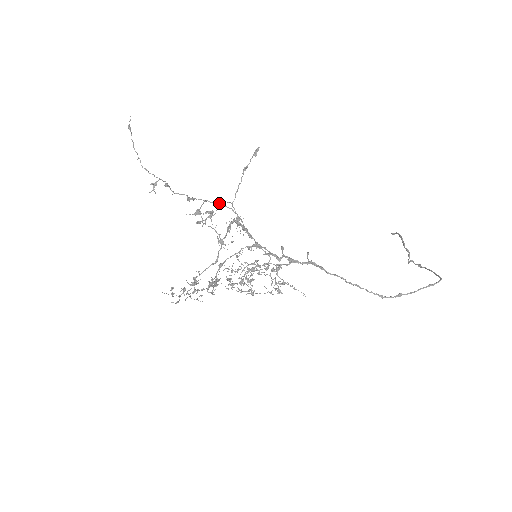
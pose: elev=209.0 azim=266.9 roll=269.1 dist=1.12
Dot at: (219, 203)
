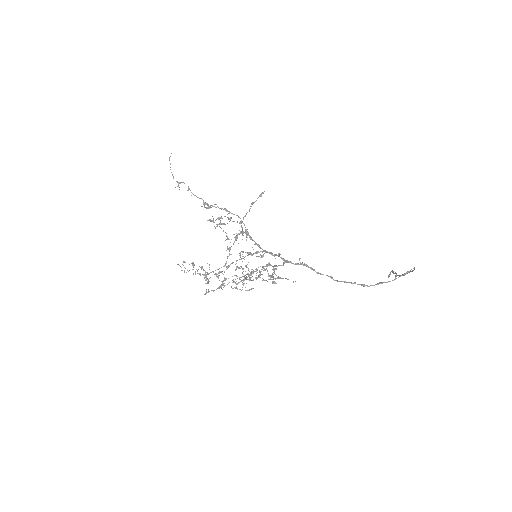
Dot at: (227, 210)
